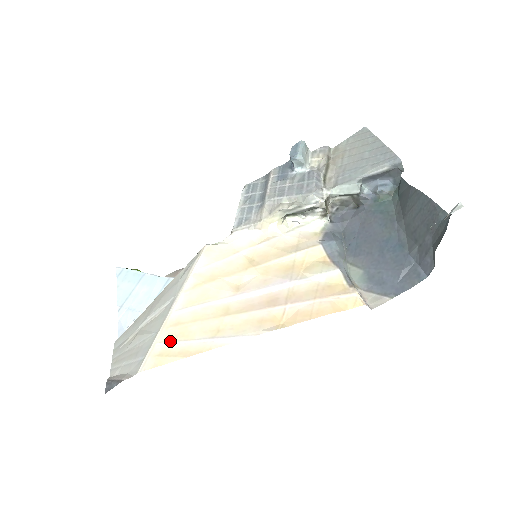
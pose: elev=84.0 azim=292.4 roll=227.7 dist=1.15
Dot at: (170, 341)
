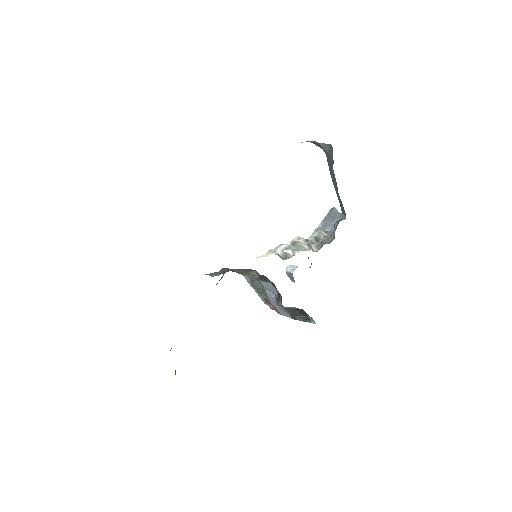
Dot at: occluded
